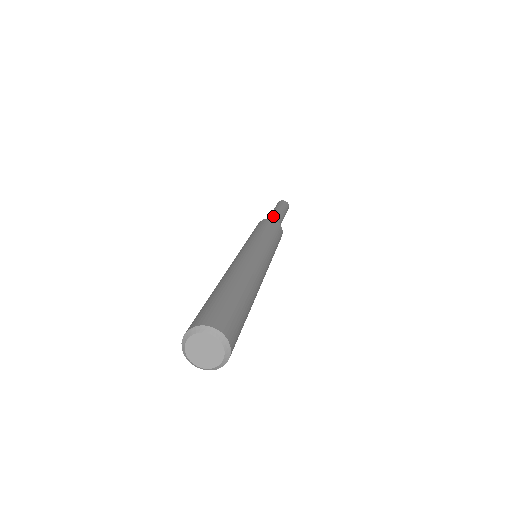
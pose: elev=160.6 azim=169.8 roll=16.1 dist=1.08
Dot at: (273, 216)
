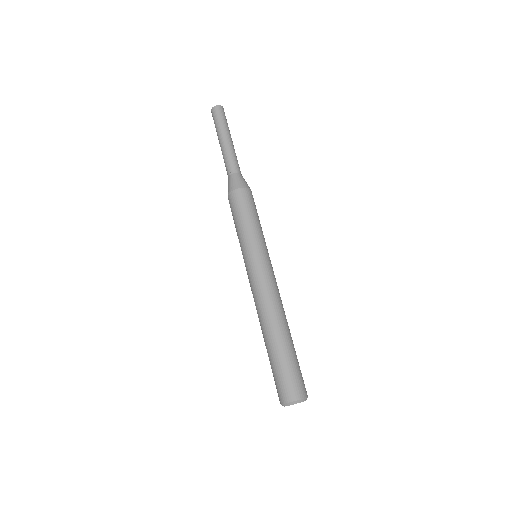
Dot at: (232, 166)
